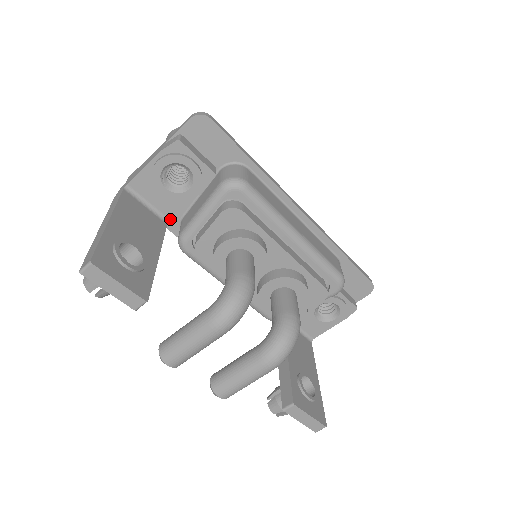
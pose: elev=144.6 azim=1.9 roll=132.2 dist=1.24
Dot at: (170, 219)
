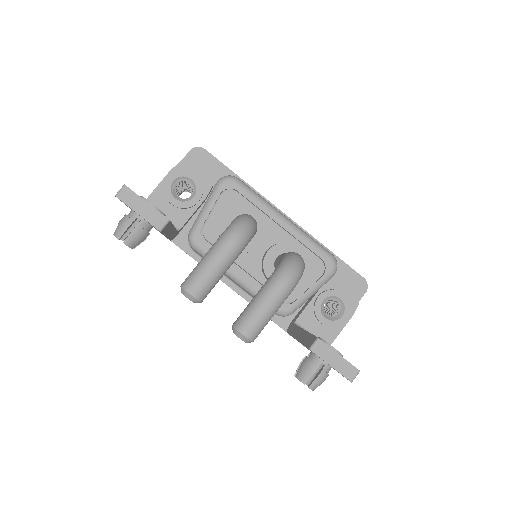
Dot at: (180, 228)
